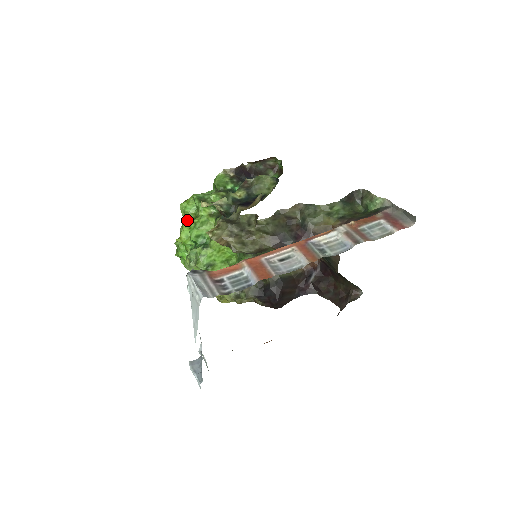
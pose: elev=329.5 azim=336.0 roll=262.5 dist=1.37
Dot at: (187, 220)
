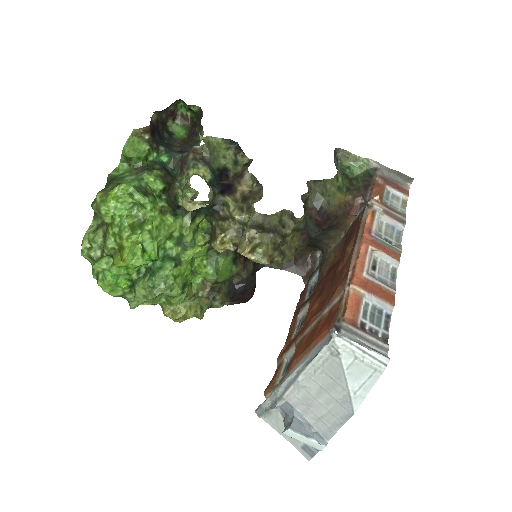
Dot at: (131, 230)
